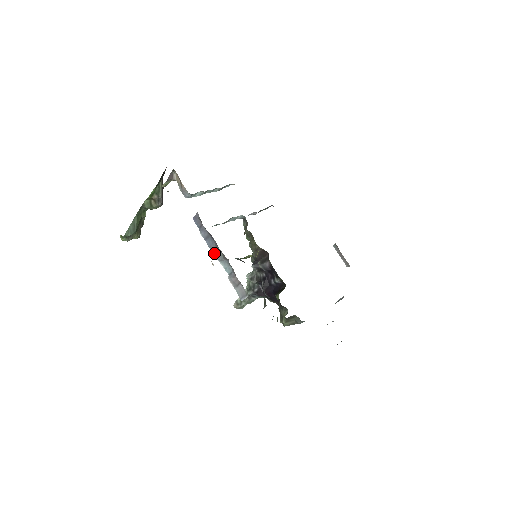
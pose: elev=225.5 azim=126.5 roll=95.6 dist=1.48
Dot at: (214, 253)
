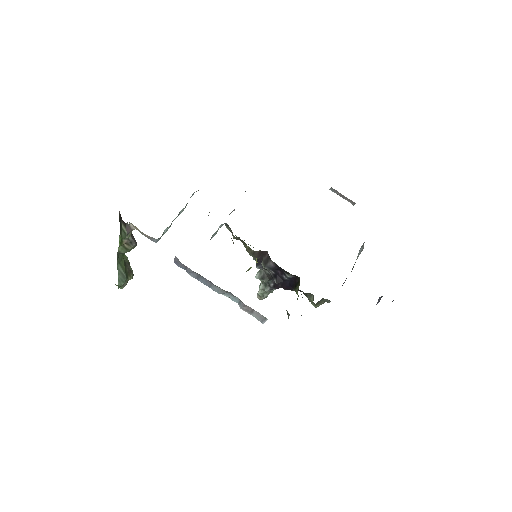
Dot at: (213, 289)
